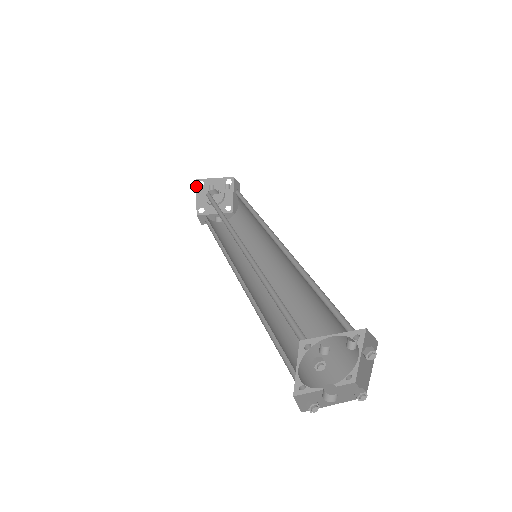
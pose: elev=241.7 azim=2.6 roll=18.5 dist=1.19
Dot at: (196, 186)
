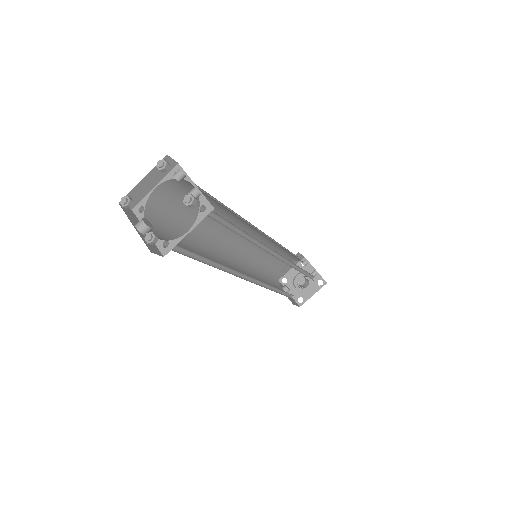
Dot at: (300, 261)
